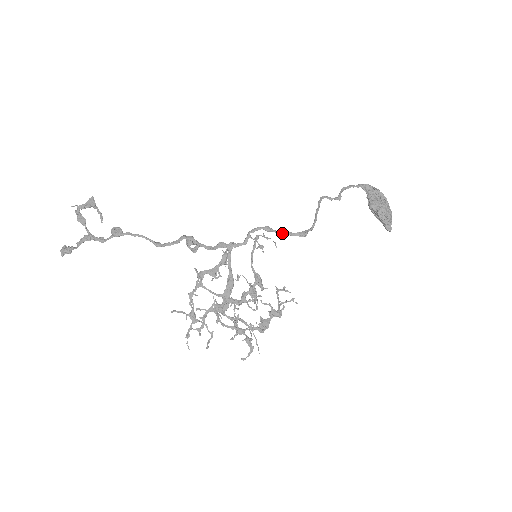
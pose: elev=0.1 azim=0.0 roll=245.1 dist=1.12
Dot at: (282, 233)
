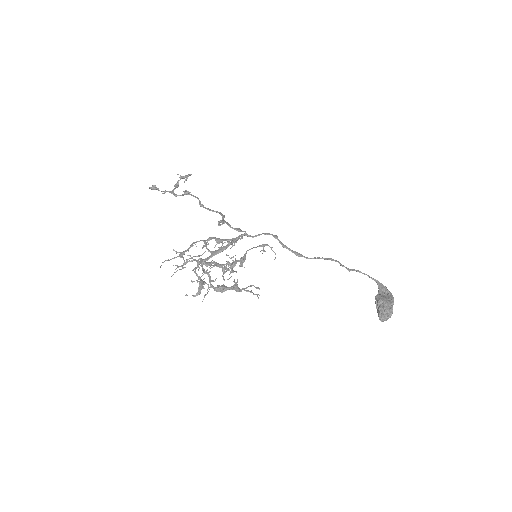
Dot at: (283, 245)
